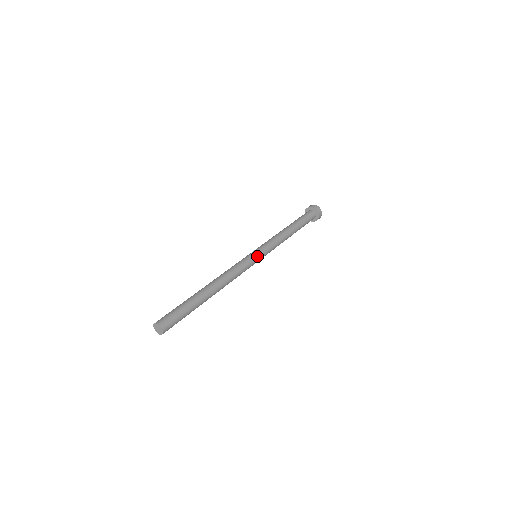
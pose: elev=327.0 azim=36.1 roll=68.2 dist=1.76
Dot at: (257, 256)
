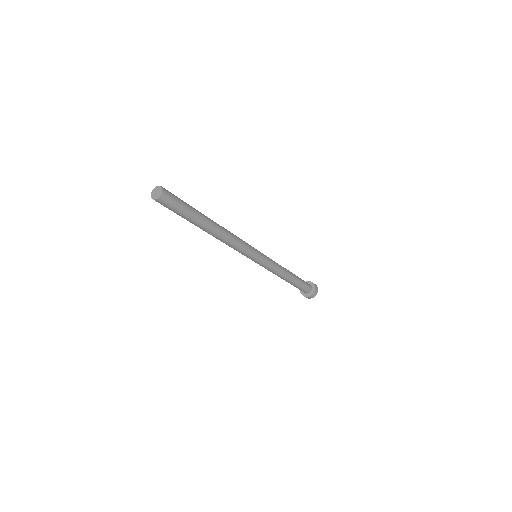
Dot at: occluded
